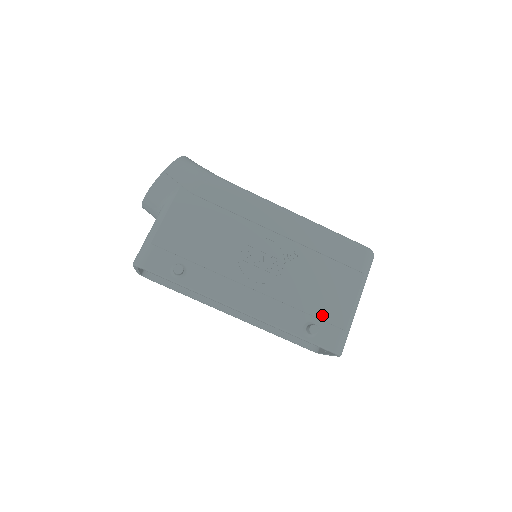
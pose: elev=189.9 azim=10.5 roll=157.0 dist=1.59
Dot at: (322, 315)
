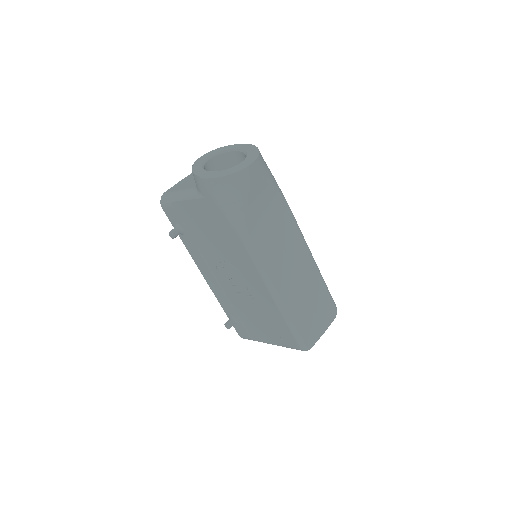
Dot at: (246, 324)
